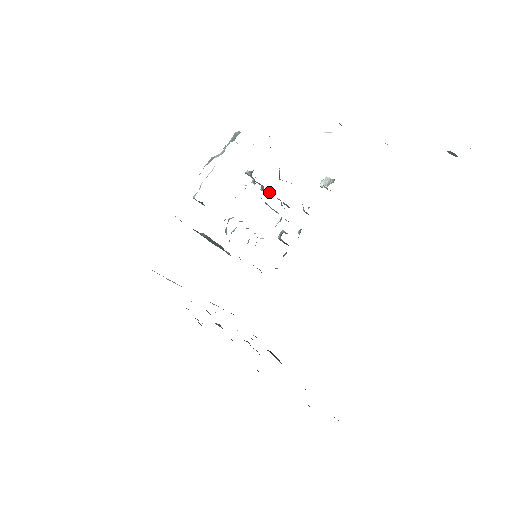
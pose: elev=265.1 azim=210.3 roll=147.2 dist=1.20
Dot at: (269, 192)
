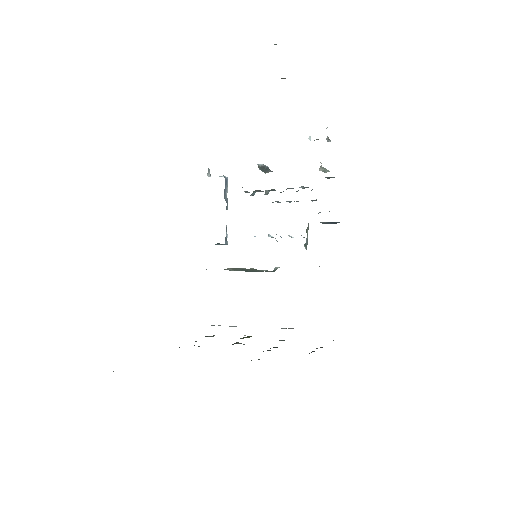
Dot at: (273, 190)
